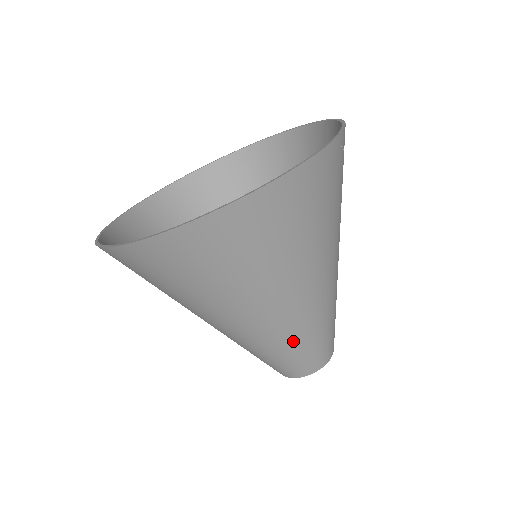
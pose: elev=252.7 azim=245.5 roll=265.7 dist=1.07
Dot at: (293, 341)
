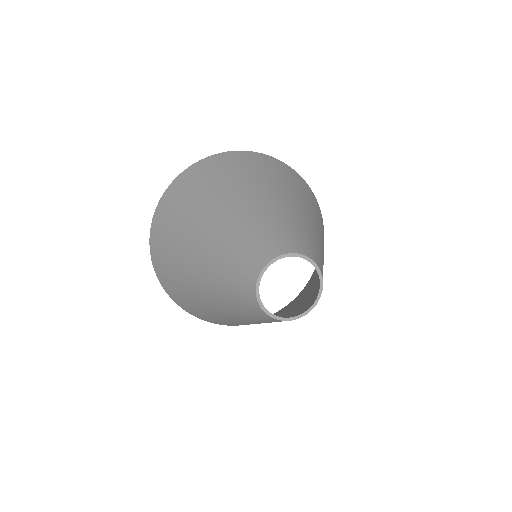
Dot at: (265, 218)
